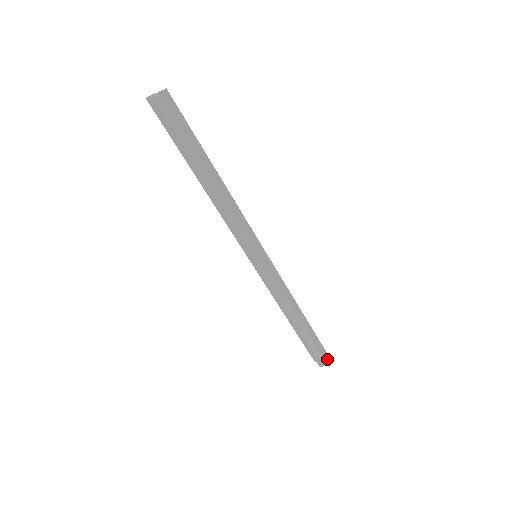
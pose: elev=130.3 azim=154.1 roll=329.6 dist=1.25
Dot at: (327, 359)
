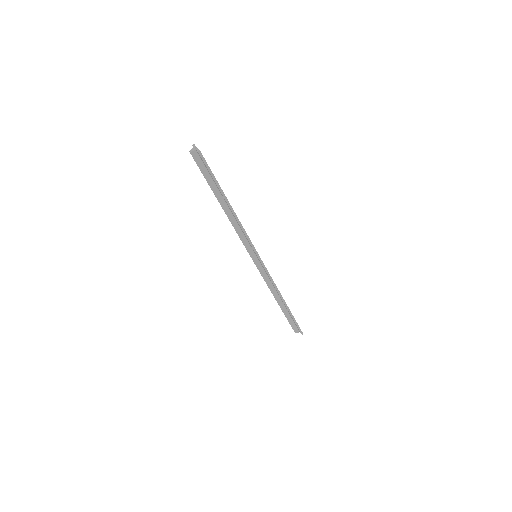
Dot at: (300, 331)
